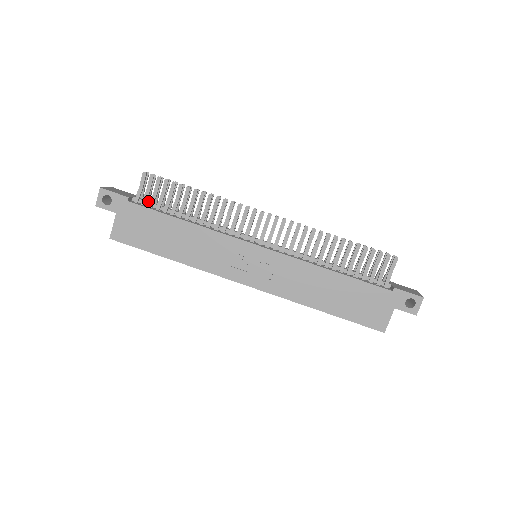
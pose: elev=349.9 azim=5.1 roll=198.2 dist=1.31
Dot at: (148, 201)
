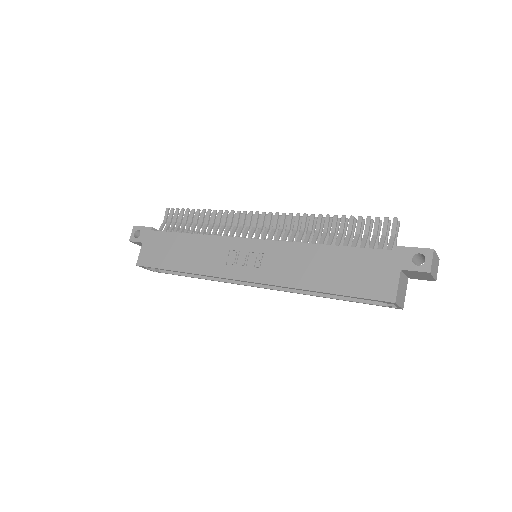
Dot at: occluded
